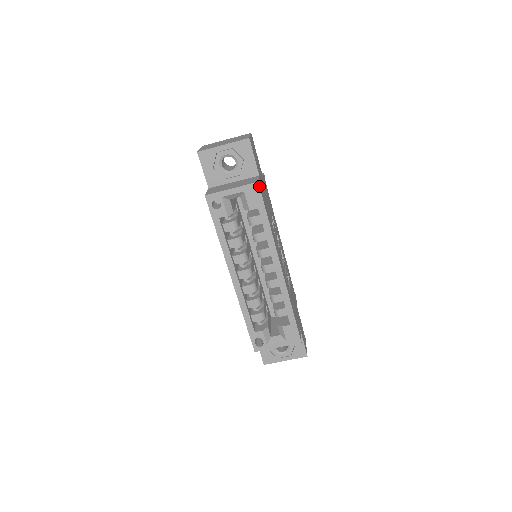
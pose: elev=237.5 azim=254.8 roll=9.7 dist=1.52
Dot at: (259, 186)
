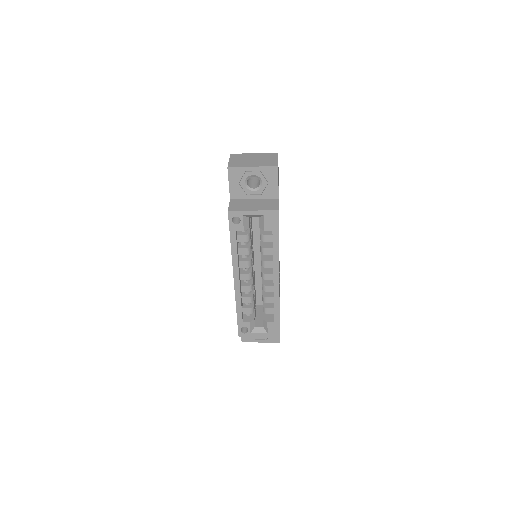
Dot at: (278, 214)
